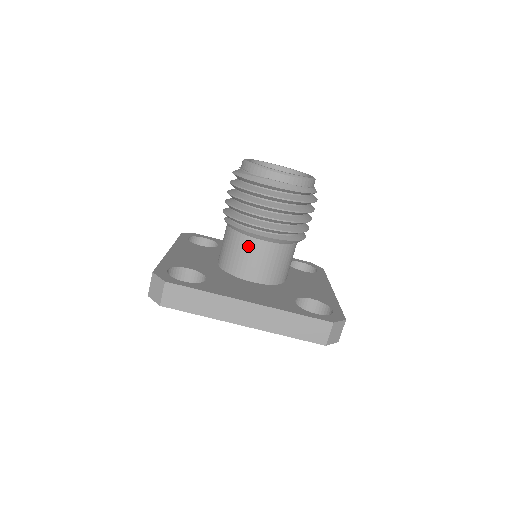
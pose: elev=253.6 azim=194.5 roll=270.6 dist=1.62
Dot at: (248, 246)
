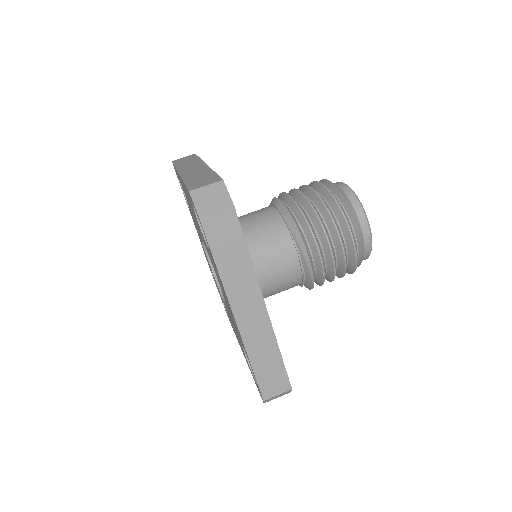
Dot at: (260, 209)
